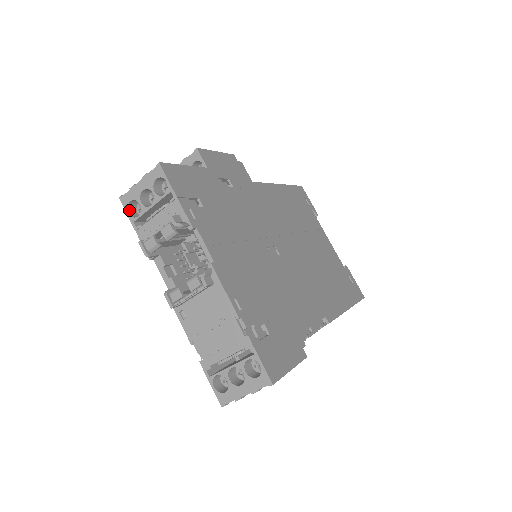
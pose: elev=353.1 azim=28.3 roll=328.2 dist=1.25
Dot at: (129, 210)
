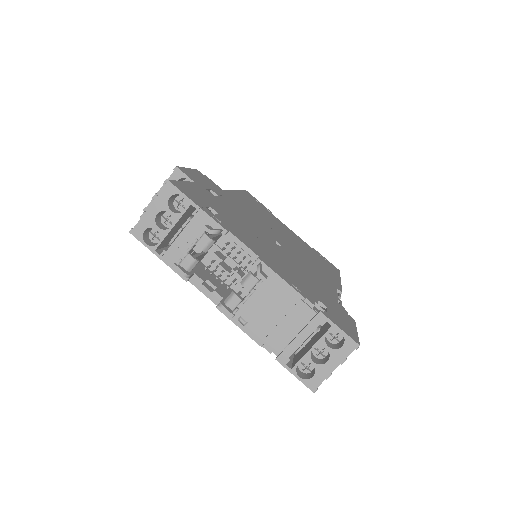
Dot at: (144, 241)
